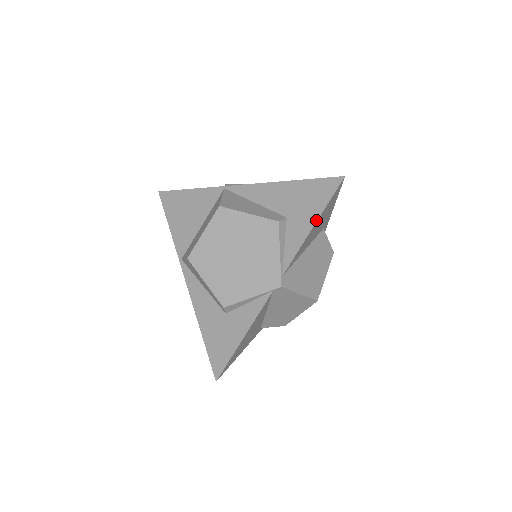
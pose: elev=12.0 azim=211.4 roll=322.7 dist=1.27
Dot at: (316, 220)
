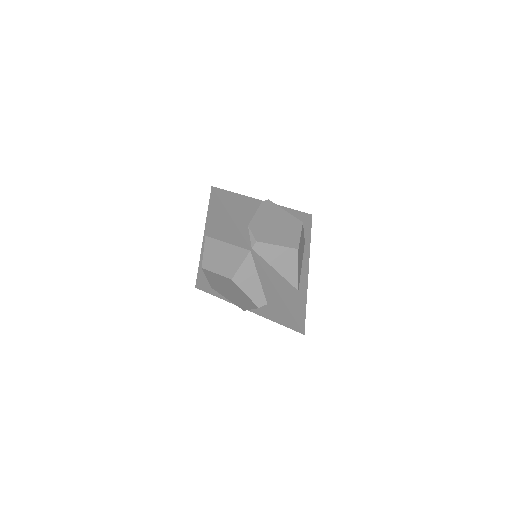
Dot at: (278, 323)
